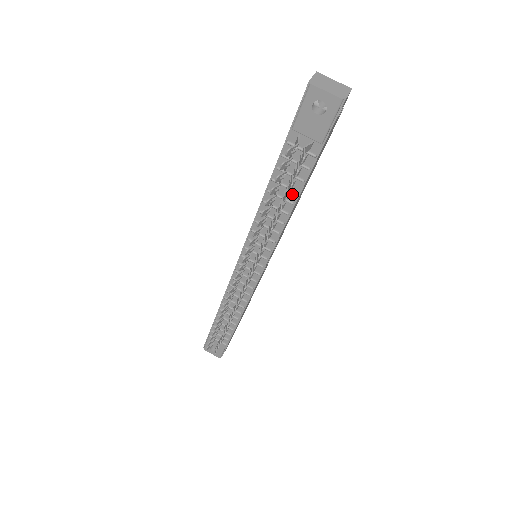
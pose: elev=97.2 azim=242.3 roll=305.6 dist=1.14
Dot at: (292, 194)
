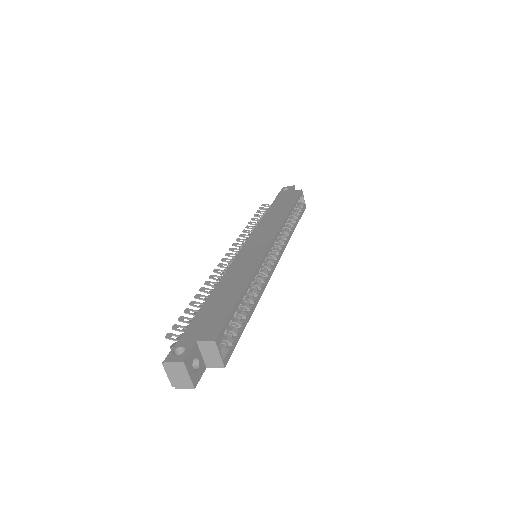
Dot at: occluded
